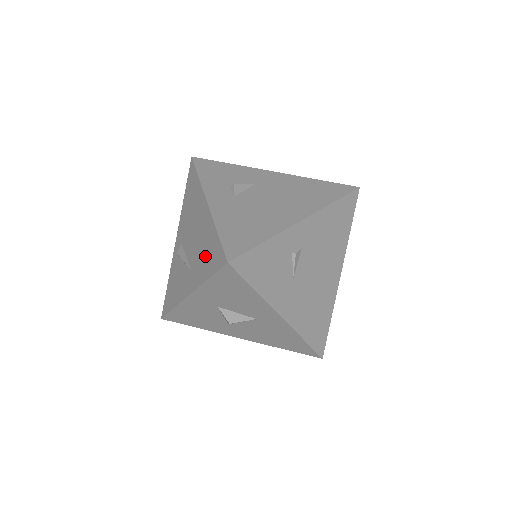
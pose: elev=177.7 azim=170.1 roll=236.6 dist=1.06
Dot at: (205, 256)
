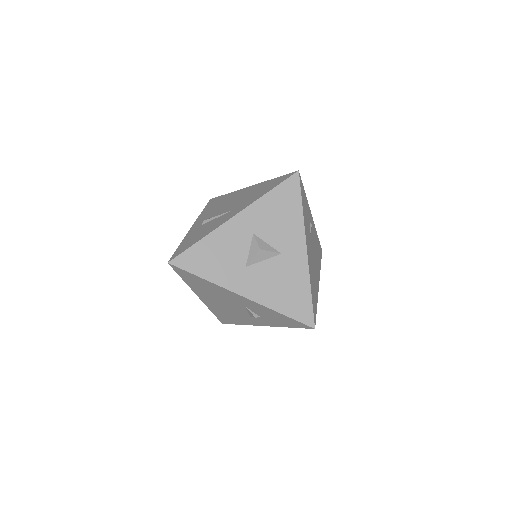
Dot at: (259, 191)
